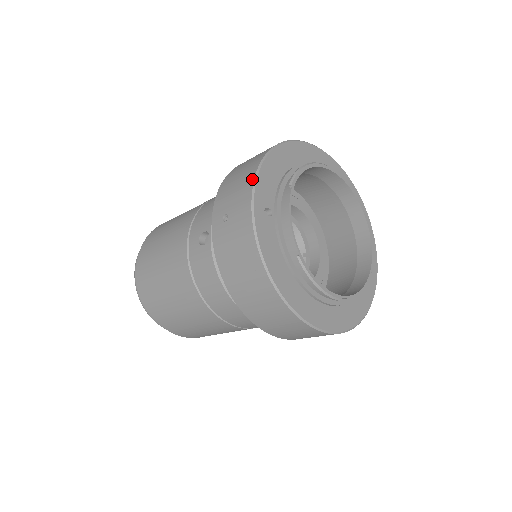
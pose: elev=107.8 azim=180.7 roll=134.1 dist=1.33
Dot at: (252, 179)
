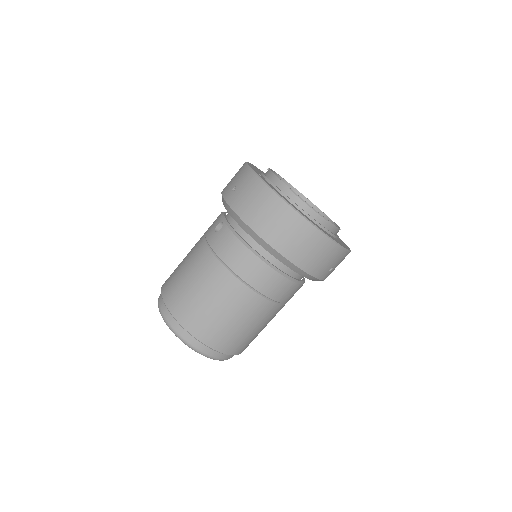
Dot at: (244, 165)
